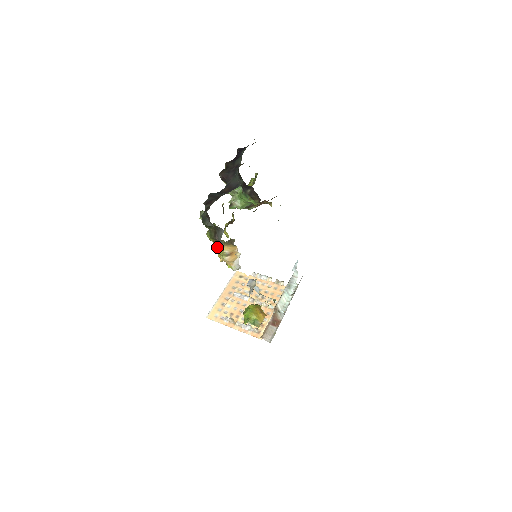
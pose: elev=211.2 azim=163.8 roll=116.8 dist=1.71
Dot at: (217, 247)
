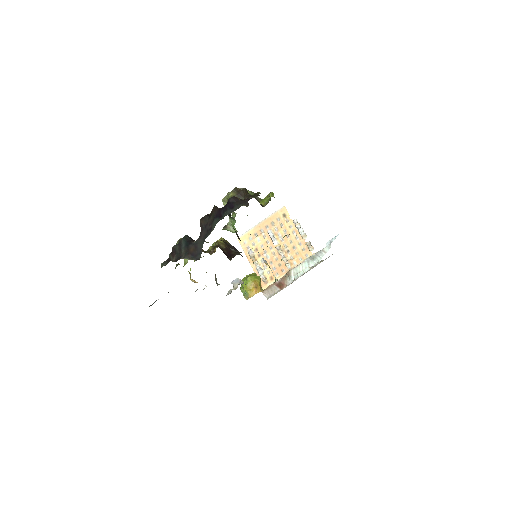
Dot at: occluded
